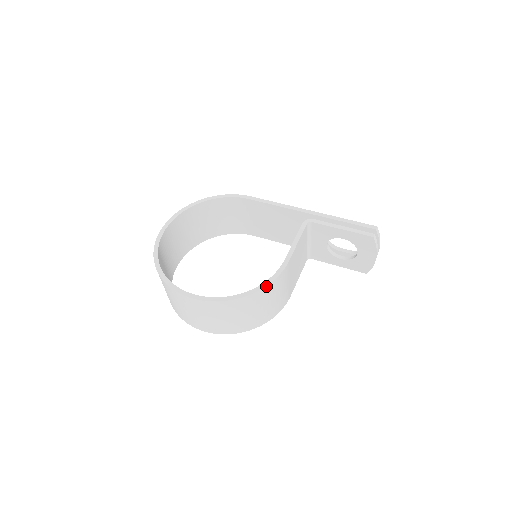
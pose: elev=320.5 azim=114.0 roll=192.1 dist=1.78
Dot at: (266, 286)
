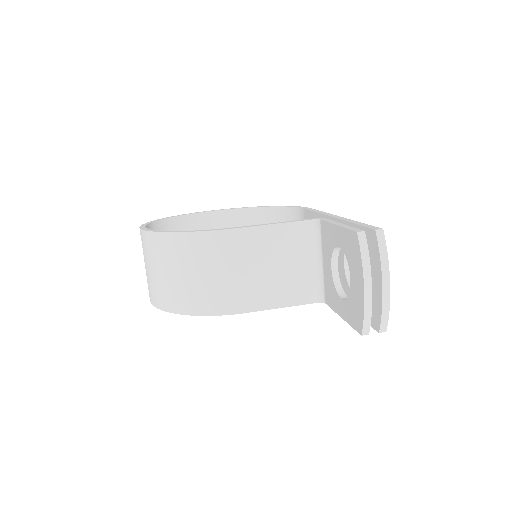
Dot at: (187, 232)
